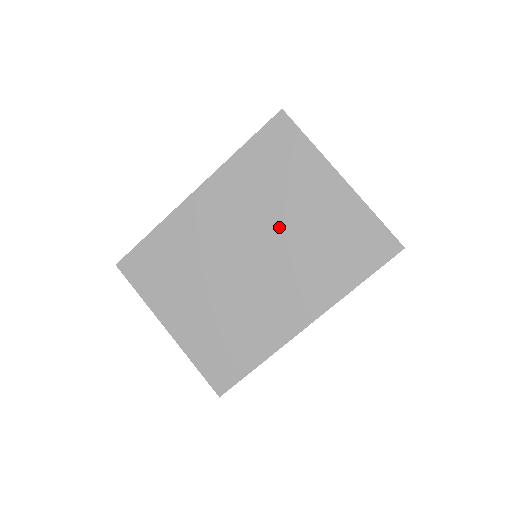
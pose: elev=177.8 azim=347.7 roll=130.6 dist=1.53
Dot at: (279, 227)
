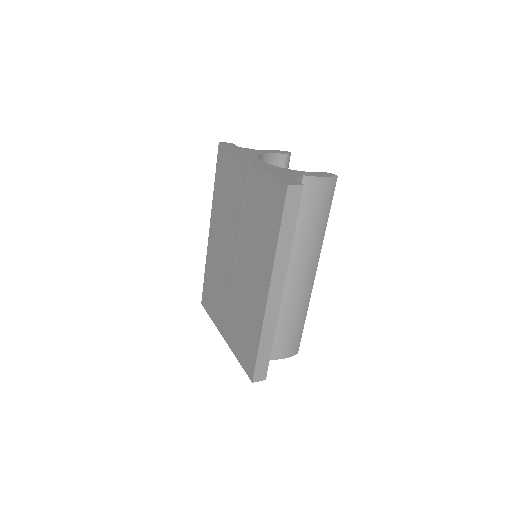
Dot at: (238, 224)
